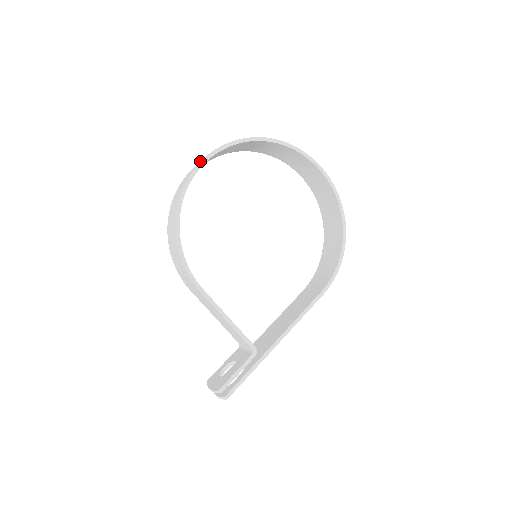
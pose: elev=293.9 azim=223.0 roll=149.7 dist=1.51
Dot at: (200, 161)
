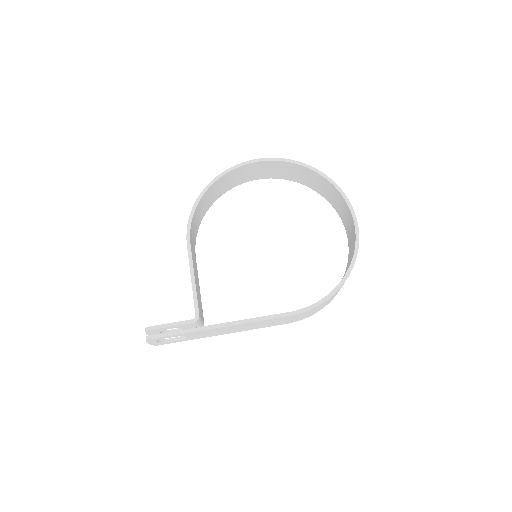
Dot at: occluded
